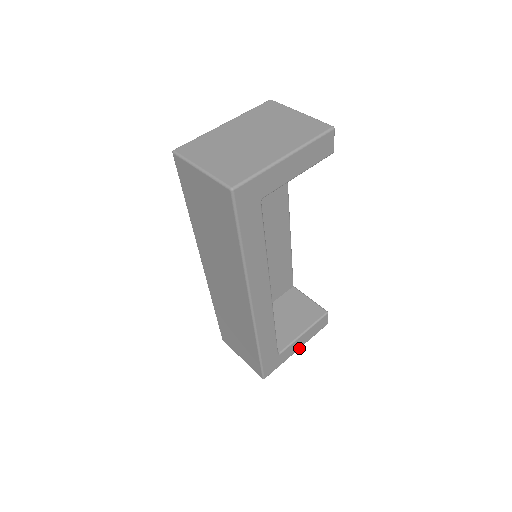
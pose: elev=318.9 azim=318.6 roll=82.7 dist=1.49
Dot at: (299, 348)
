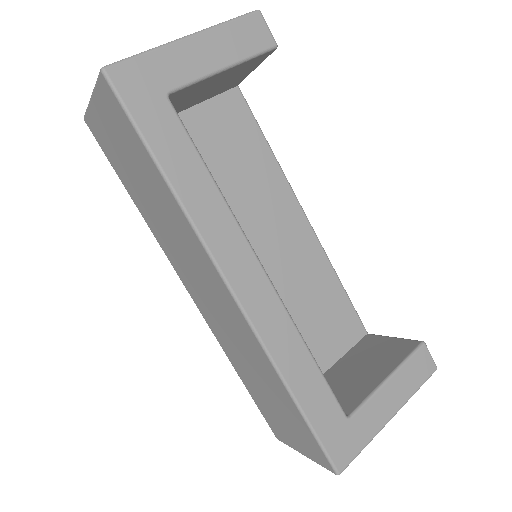
Dot at: (394, 413)
